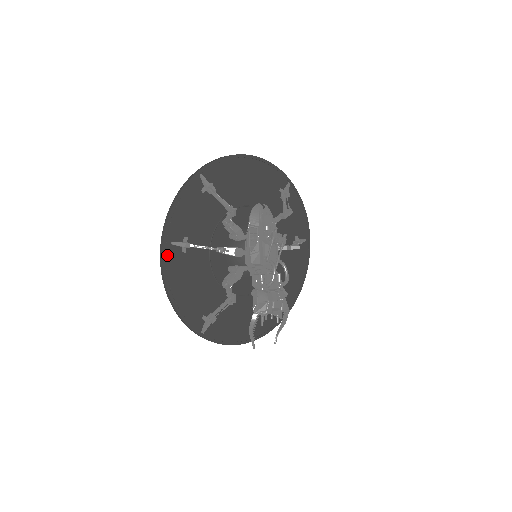
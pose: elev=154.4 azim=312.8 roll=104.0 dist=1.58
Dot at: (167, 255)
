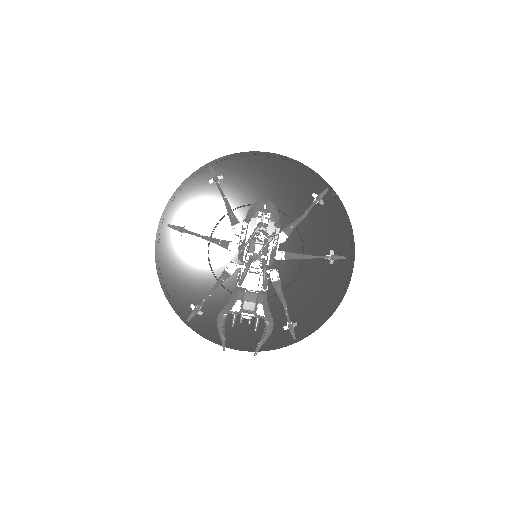
Dot at: (162, 235)
